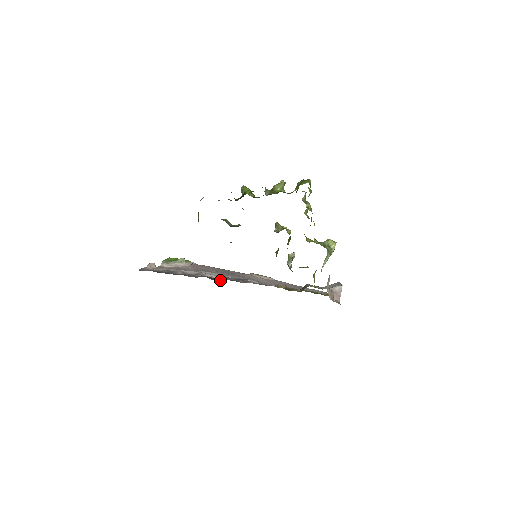
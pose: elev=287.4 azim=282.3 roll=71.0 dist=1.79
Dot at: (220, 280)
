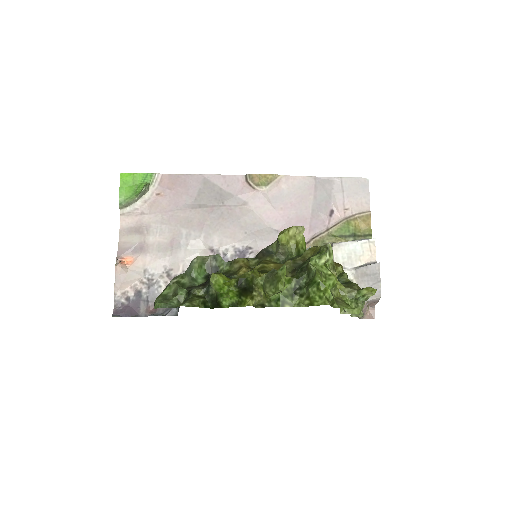
Dot at: occluded
